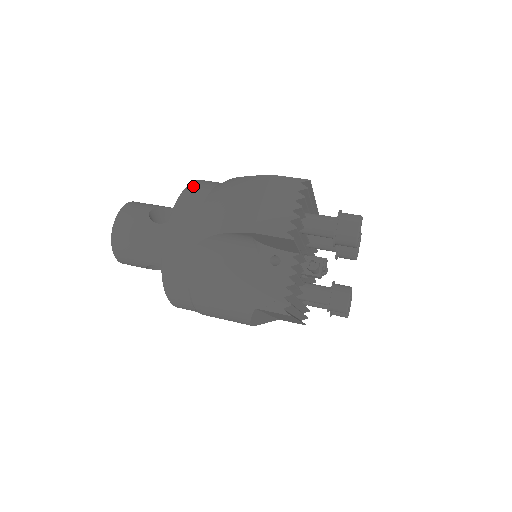
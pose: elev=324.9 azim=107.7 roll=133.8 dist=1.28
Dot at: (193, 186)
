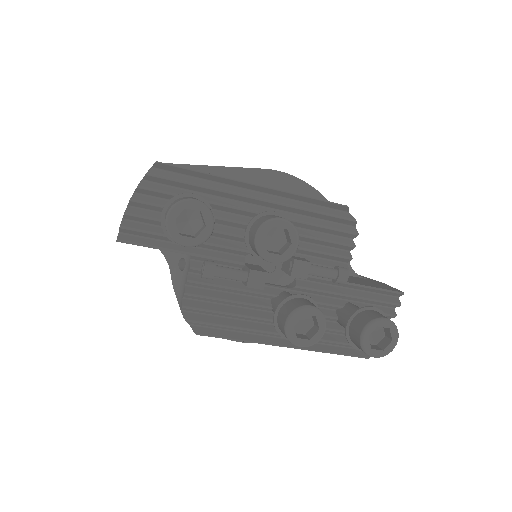
Dot at: occluded
